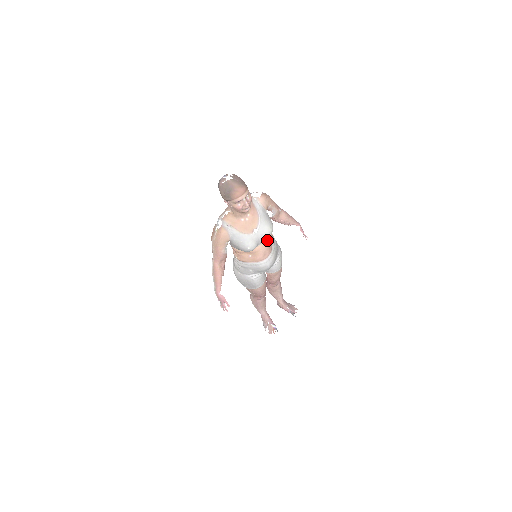
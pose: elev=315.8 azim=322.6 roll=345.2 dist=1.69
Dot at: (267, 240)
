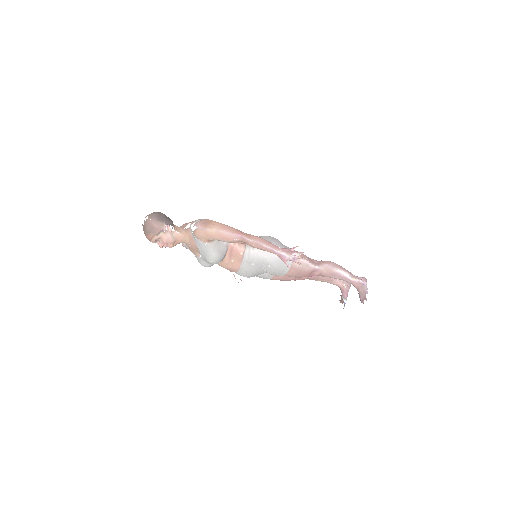
Dot at: (225, 262)
